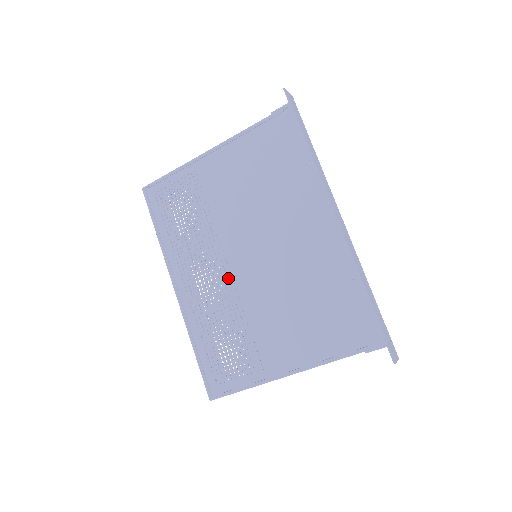
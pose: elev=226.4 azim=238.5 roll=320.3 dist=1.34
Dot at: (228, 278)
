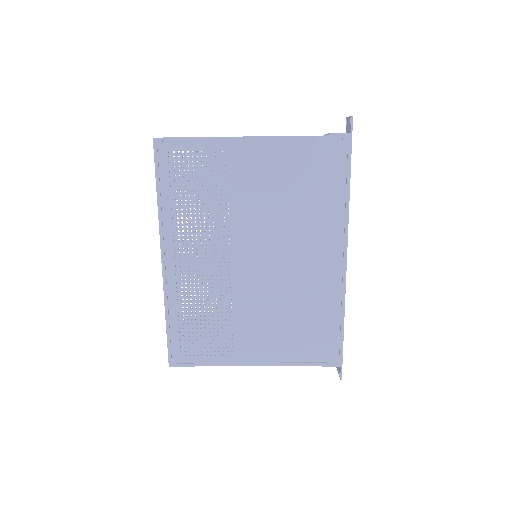
Dot at: occluded
